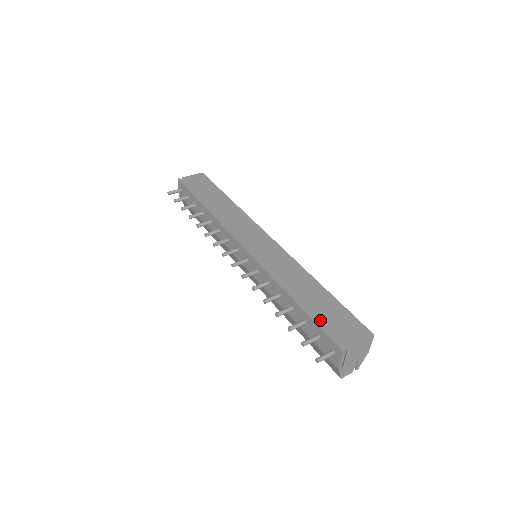
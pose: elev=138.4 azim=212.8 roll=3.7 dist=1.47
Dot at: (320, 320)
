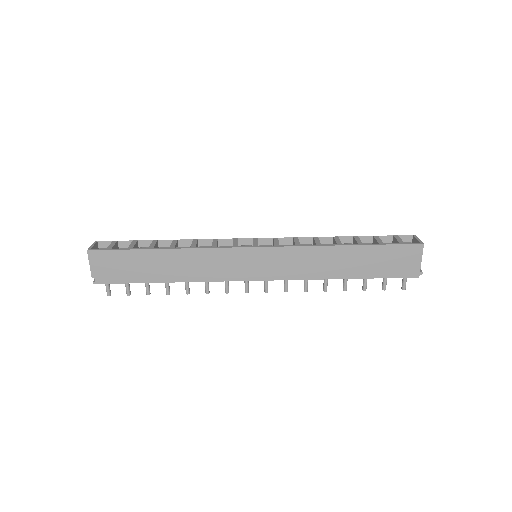
Dot at: (382, 274)
